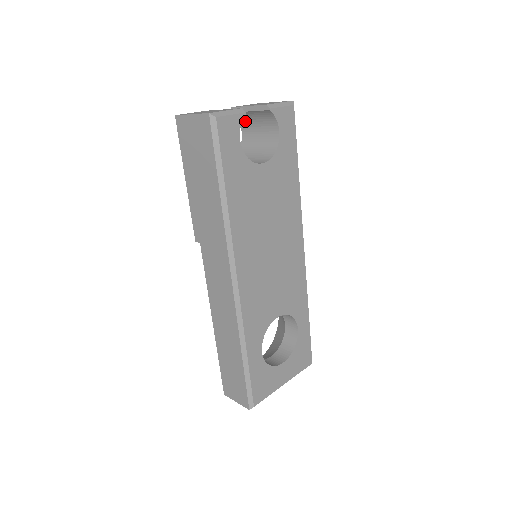
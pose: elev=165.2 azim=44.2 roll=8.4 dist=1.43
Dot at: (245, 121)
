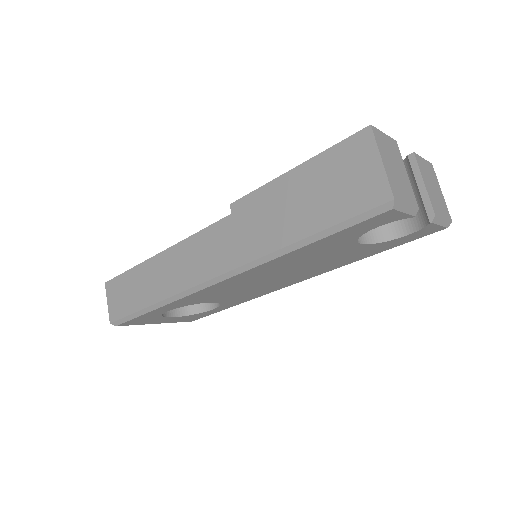
Dot at: occluded
